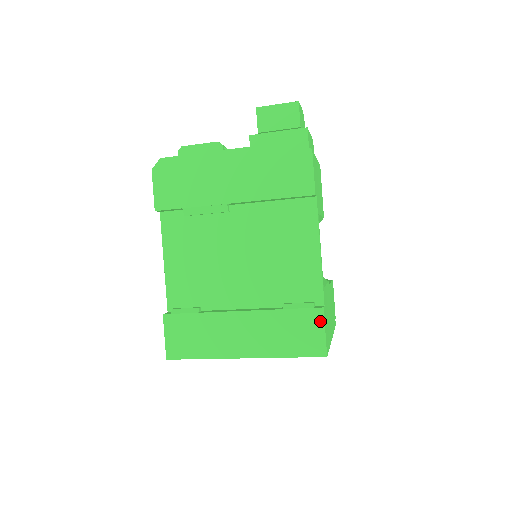
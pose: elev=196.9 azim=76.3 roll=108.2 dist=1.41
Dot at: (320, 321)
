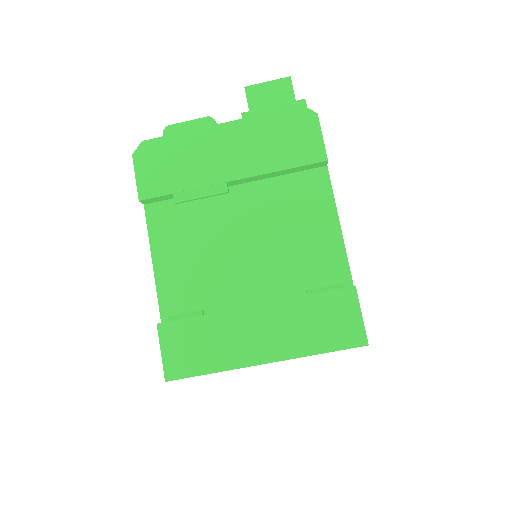
Dot at: (354, 303)
